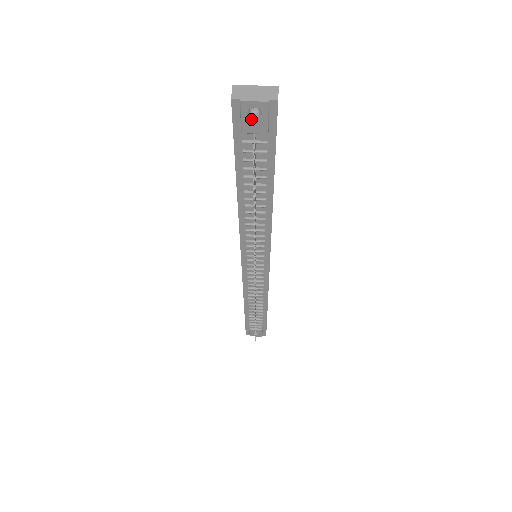
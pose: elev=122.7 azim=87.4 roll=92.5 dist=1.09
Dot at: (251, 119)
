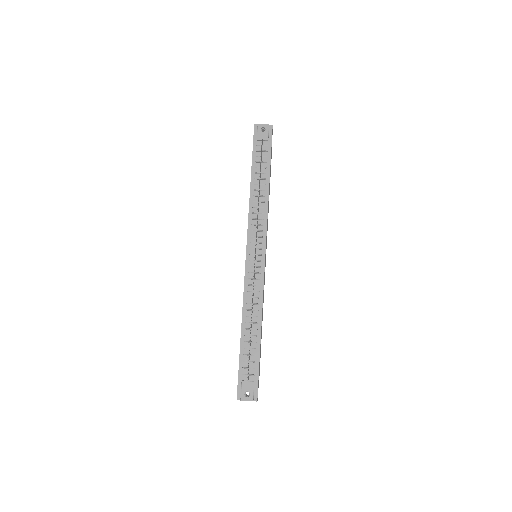
Dot at: (261, 133)
